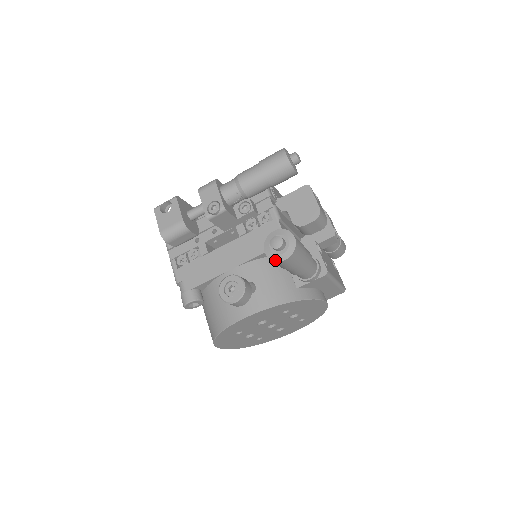
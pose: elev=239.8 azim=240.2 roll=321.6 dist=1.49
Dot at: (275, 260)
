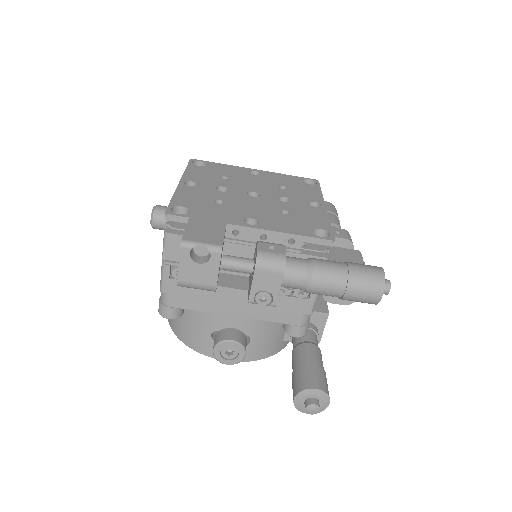
Dot at: (298, 410)
